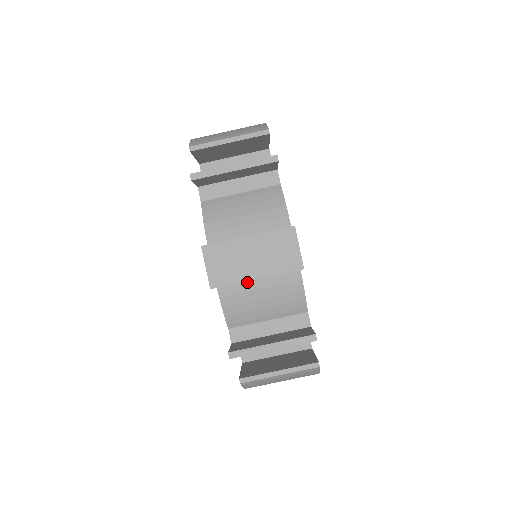
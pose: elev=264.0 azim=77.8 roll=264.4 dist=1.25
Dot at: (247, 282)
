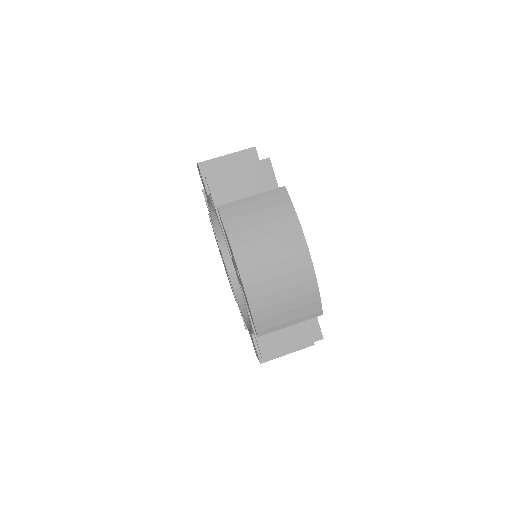
Dot at: occluded
